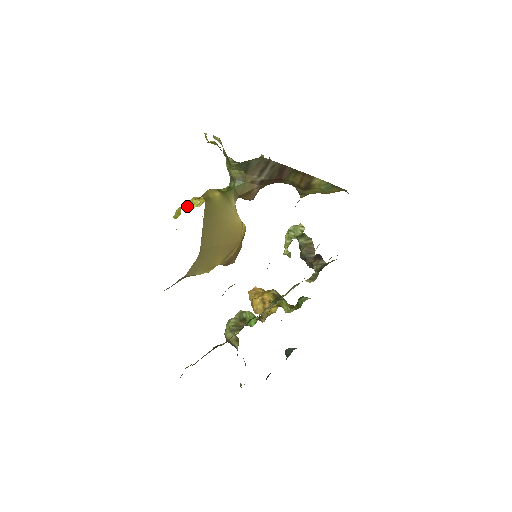
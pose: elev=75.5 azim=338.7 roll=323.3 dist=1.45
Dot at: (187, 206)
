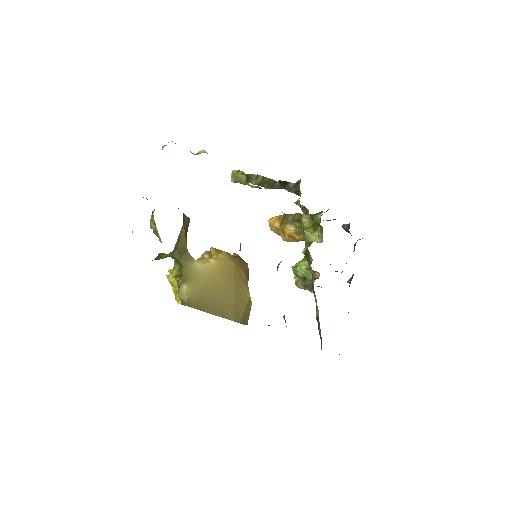
Dot at: occluded
